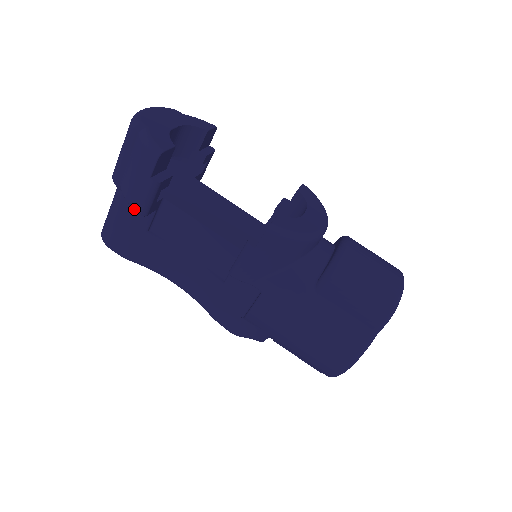
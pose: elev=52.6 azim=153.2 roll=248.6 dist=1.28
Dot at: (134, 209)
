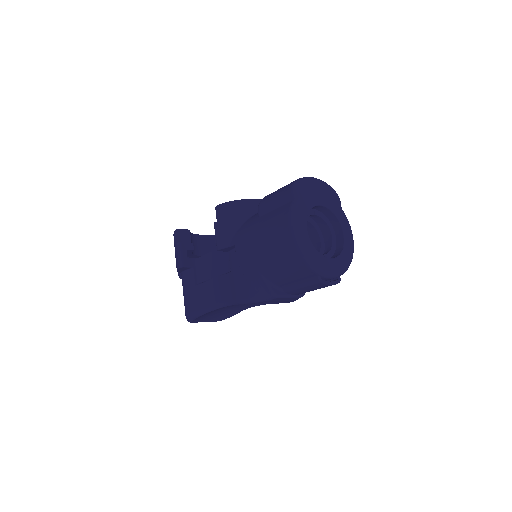
Dot at: (178, 268)
